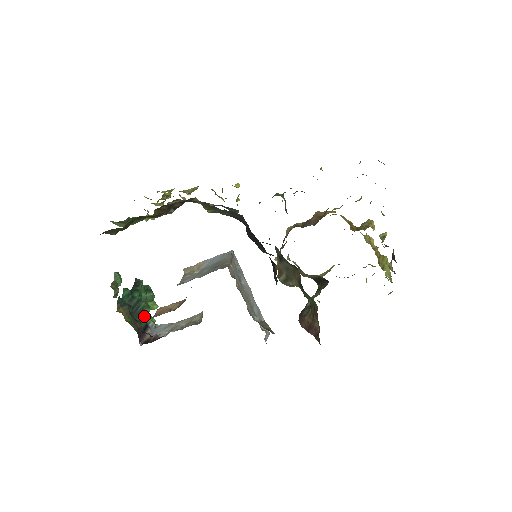
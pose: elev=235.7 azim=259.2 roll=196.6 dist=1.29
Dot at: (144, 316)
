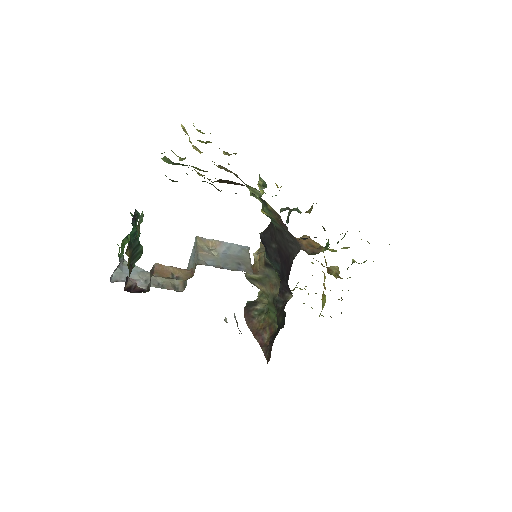
Dot at: (136, 261)
